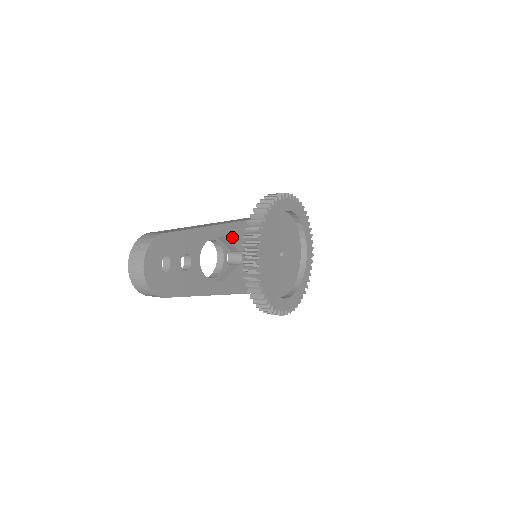
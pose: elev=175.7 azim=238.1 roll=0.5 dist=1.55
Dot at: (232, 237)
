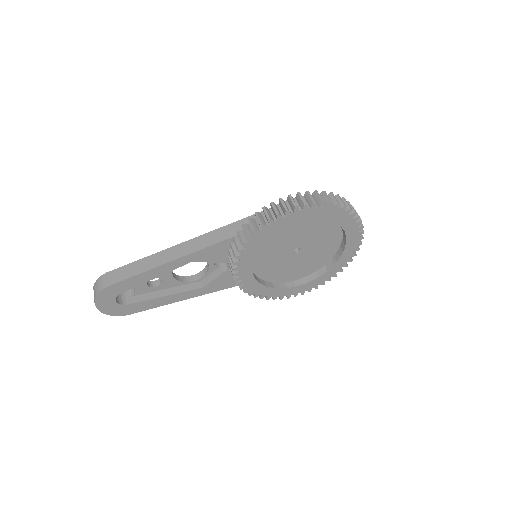
Dot at: (209, 257)
